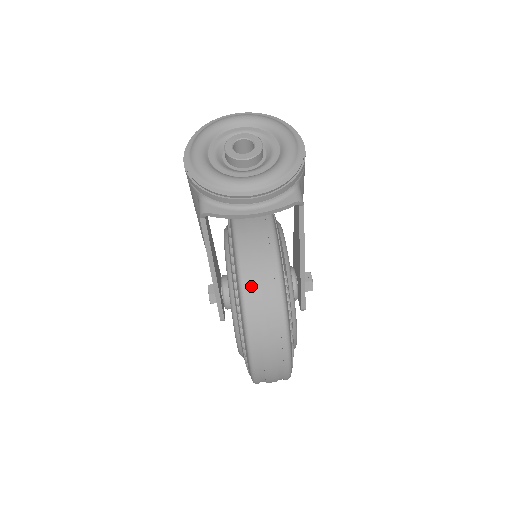
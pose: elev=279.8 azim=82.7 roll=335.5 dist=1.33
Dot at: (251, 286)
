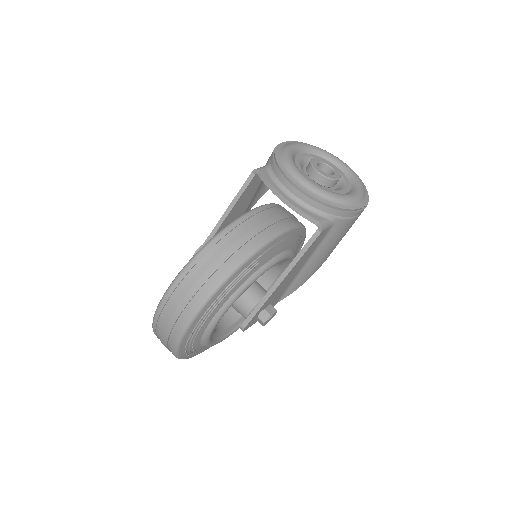
Dot at: (230, 235)
